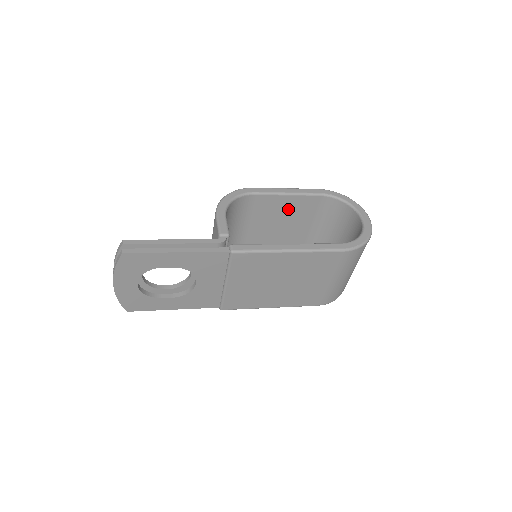
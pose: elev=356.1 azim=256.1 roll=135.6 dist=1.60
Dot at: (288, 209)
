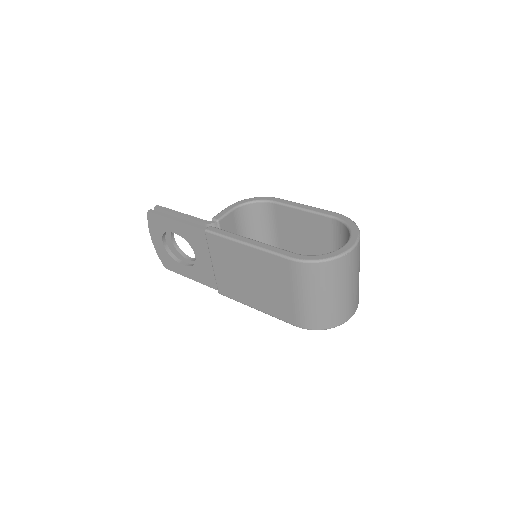
Dot at: (307, 226)
